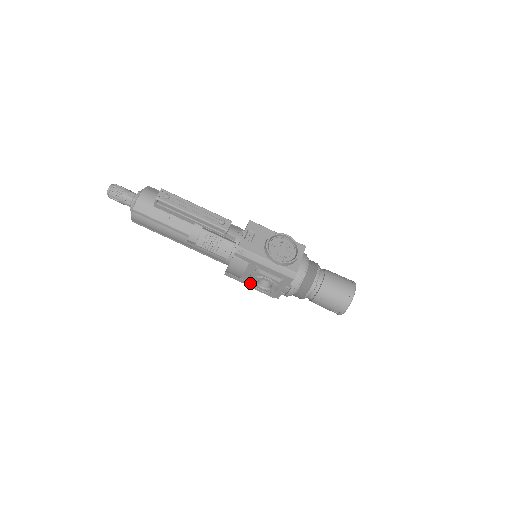
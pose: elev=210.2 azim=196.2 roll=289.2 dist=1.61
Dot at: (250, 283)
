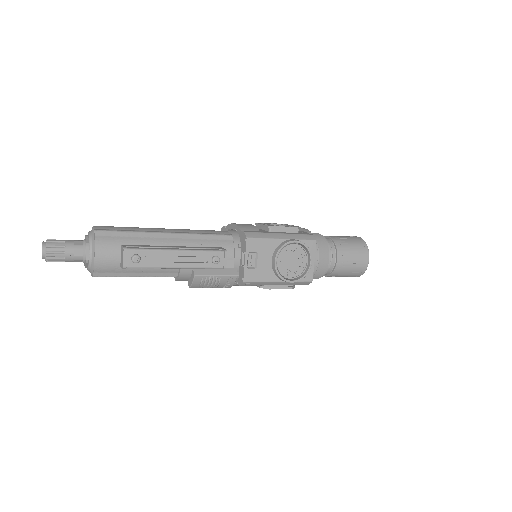
Dot at: occluded
